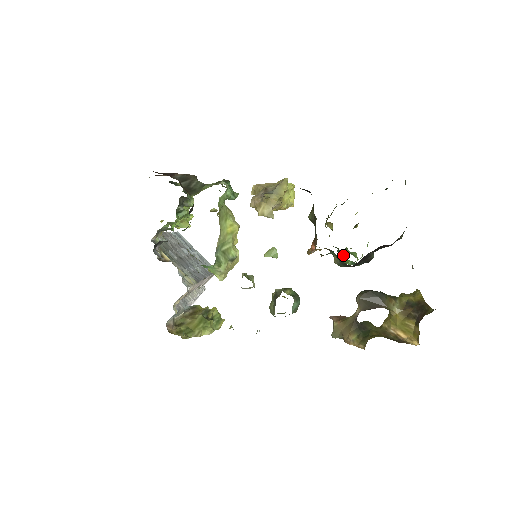
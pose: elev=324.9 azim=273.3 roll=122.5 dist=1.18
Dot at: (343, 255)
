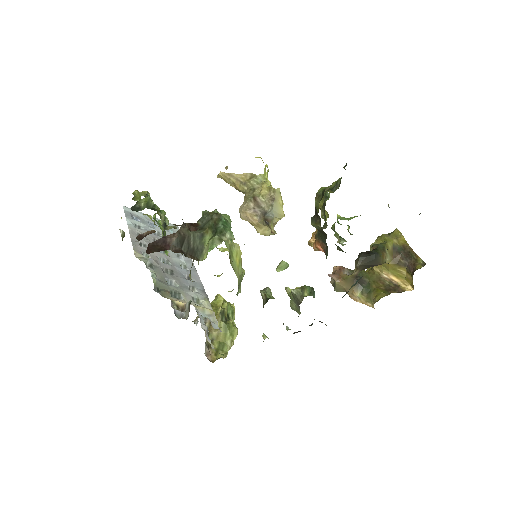
Dot at: (343, 239)
